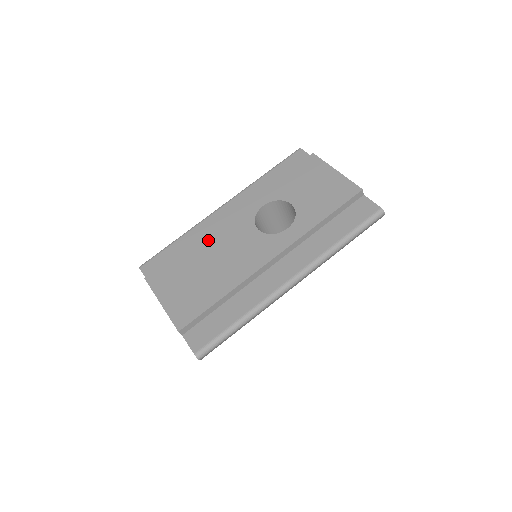
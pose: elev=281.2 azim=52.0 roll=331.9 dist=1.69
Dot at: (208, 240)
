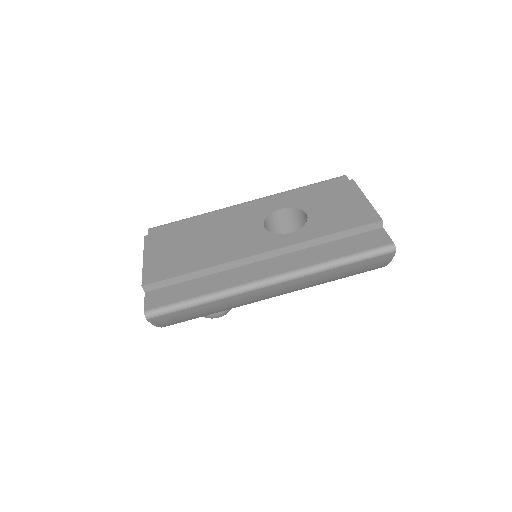
Dot at: (215, 222)
